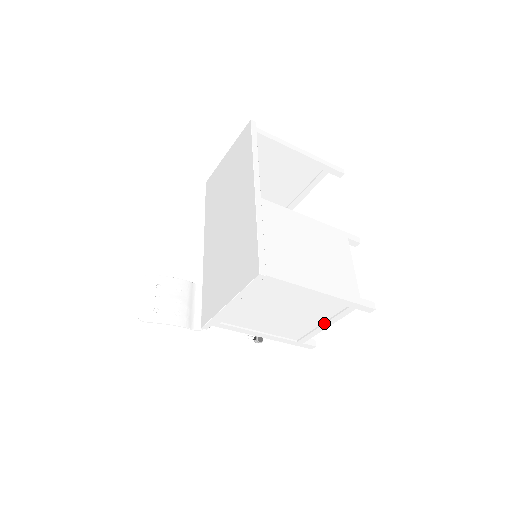
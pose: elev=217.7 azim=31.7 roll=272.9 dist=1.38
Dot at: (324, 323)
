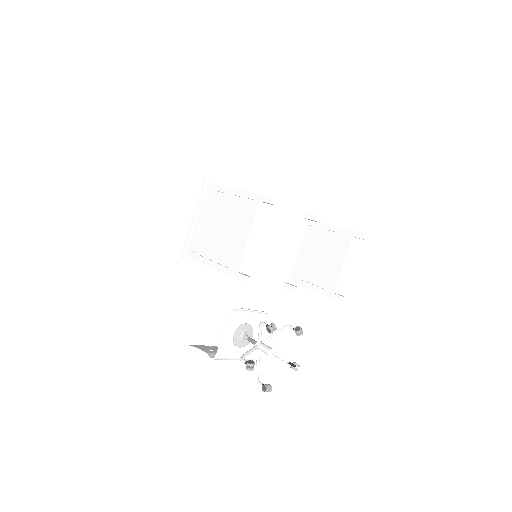
Dot at: (245, 231)
